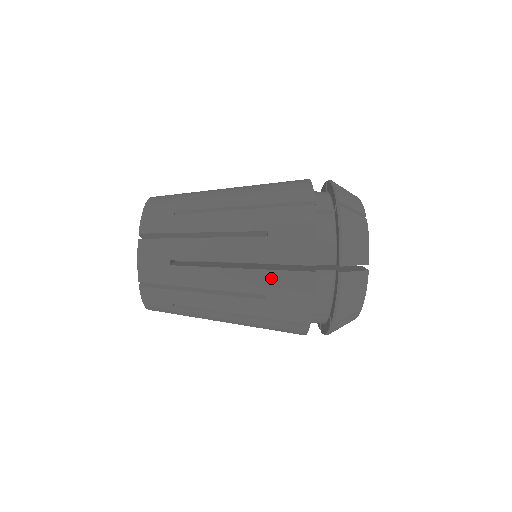
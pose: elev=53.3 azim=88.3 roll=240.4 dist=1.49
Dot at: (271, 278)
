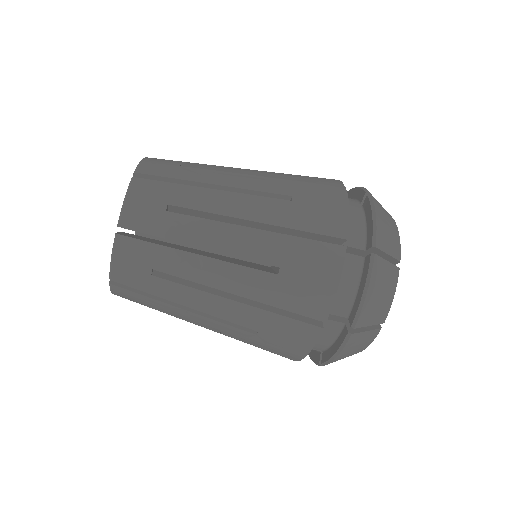
Dot at: (269, 320)
